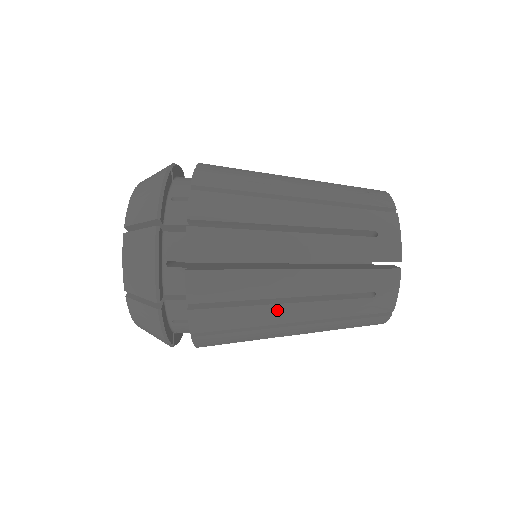
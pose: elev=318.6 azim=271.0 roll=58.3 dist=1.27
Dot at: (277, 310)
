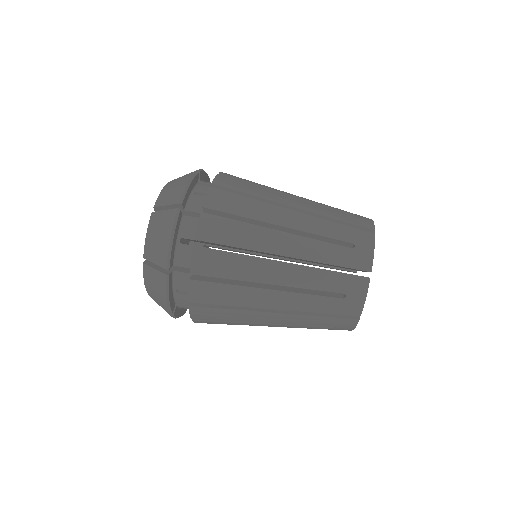
Dot at: (259, 325)
